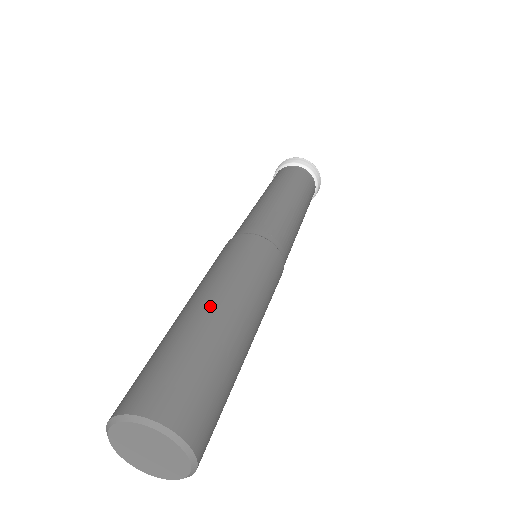
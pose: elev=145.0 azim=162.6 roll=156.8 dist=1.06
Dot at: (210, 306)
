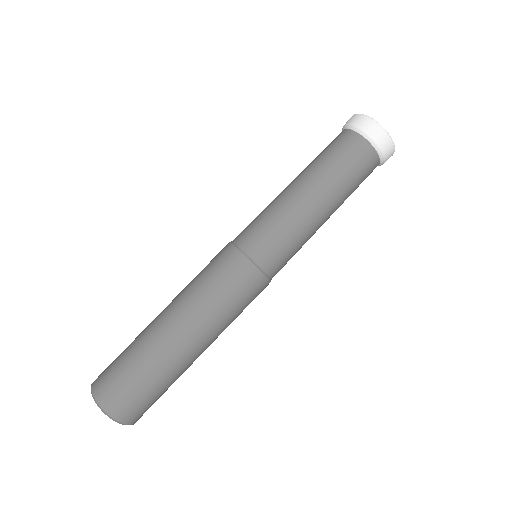
Dot at: (172, 333)
